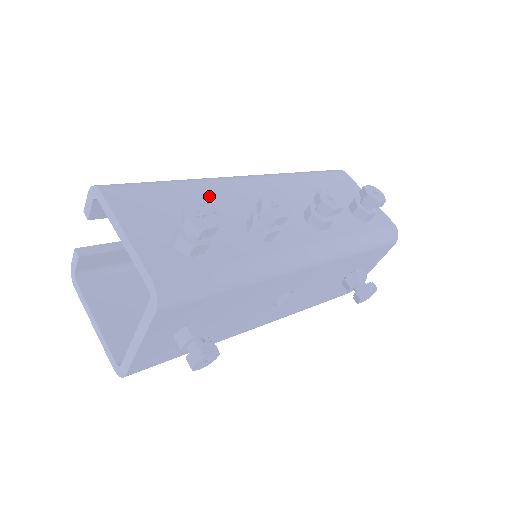
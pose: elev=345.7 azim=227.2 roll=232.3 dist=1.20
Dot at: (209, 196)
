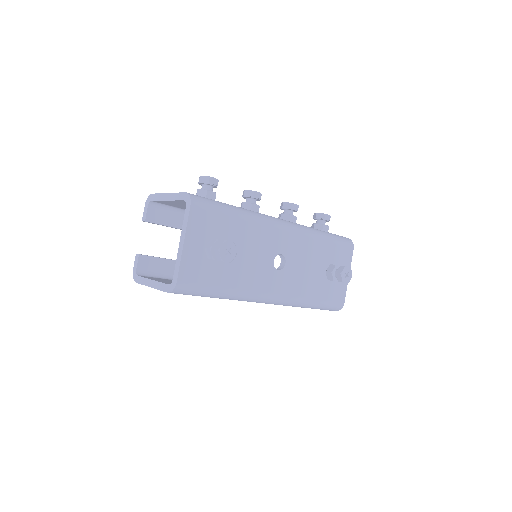
Dot at: occluded
